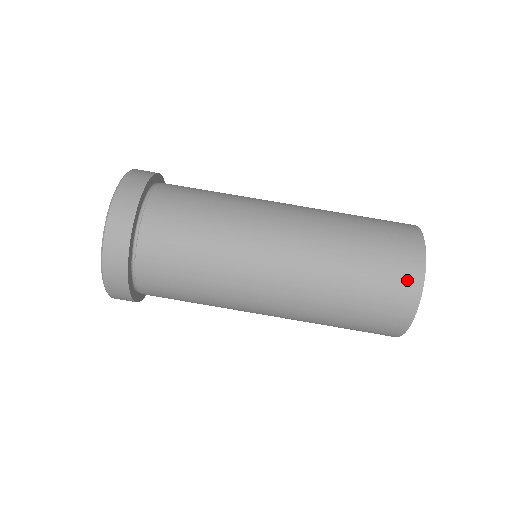
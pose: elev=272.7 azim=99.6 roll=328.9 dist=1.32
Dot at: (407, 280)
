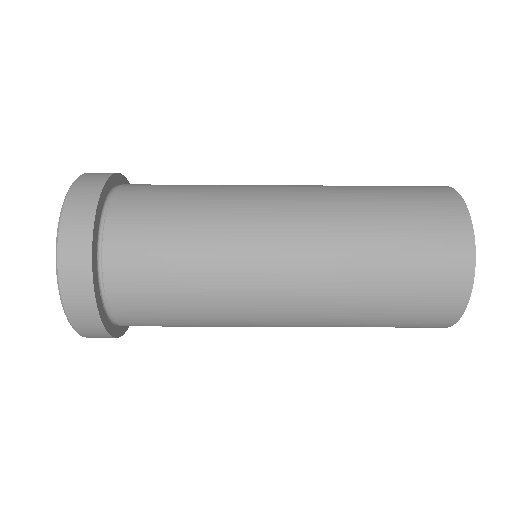
Dot at: (453, 274)
